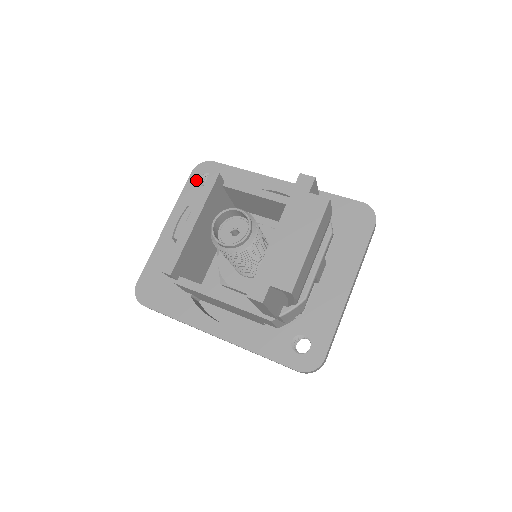
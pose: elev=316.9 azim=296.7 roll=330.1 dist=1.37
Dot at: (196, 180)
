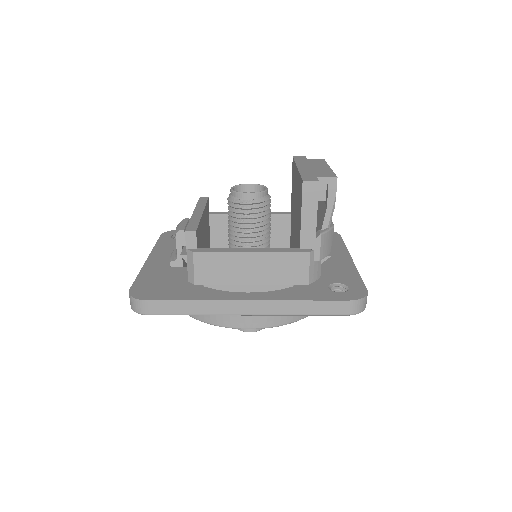
Dot at: (168, 237)
